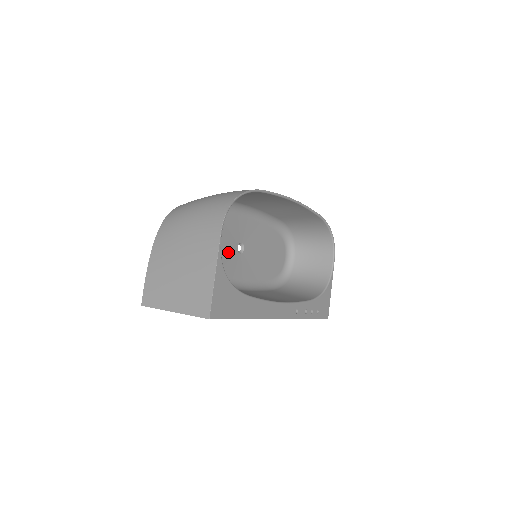
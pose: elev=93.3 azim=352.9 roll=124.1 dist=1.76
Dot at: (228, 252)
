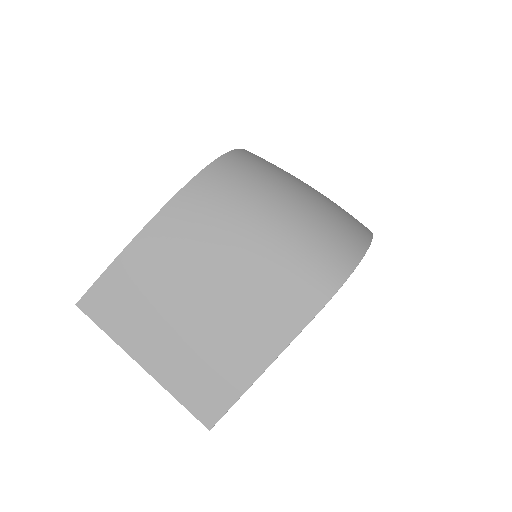
Dot at: occluded
